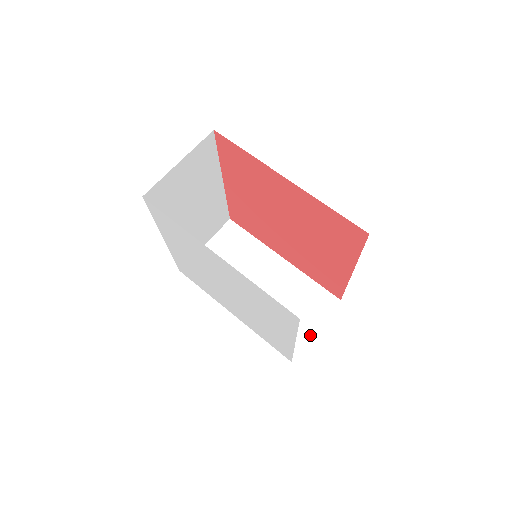
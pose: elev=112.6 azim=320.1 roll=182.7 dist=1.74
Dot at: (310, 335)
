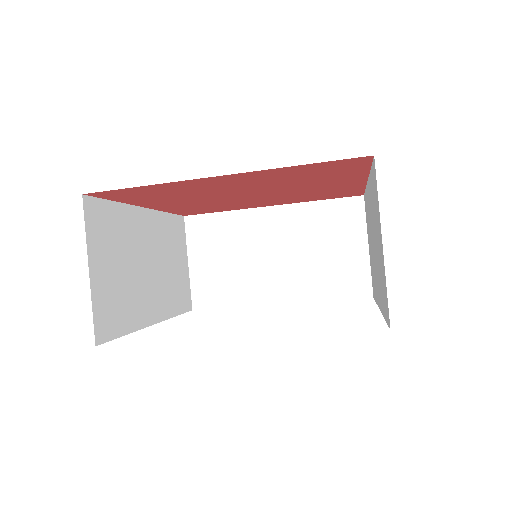
Dot at: (367, 257)
